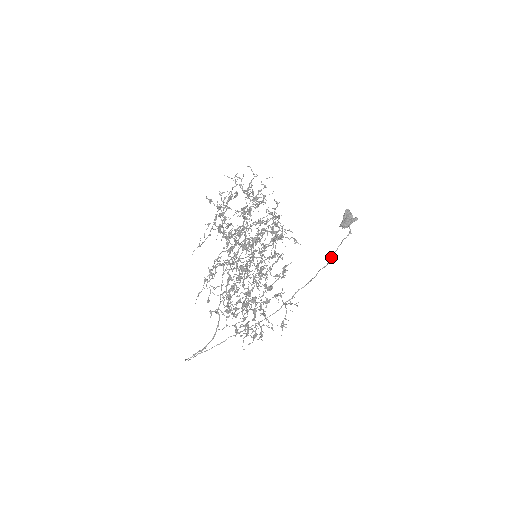
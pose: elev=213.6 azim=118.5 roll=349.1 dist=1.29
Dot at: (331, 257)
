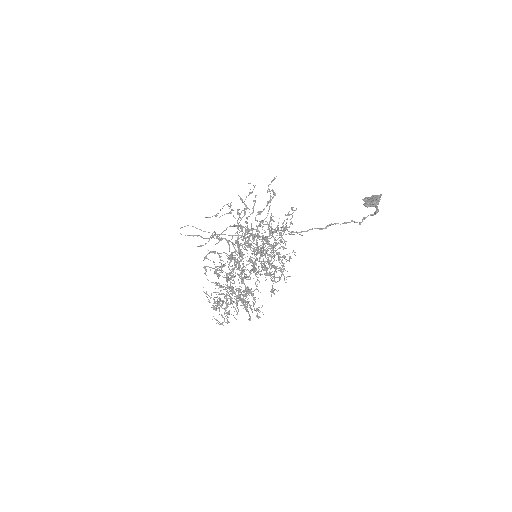
Dot at: (332, 224)
